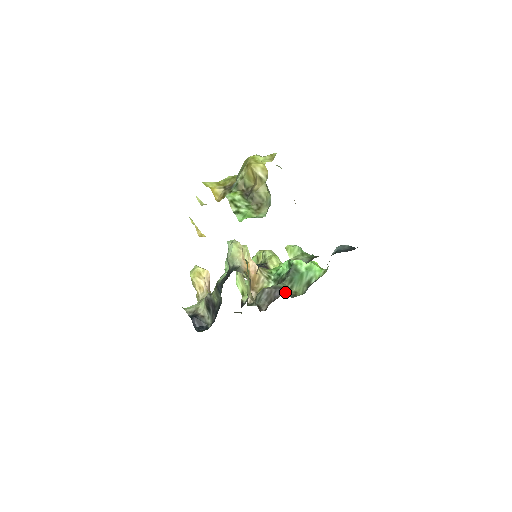
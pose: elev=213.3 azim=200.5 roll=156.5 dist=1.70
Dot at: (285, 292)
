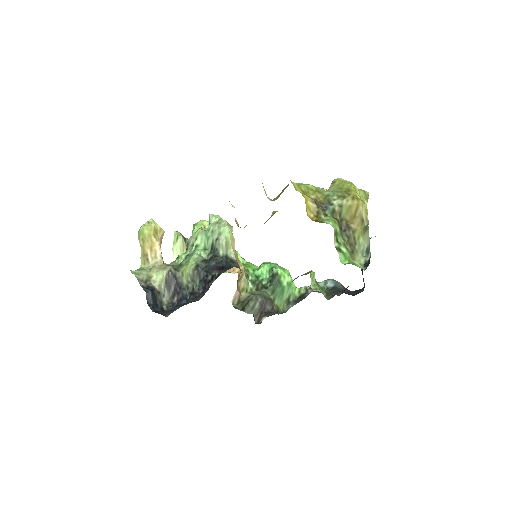
Dot at: (272, 305)
